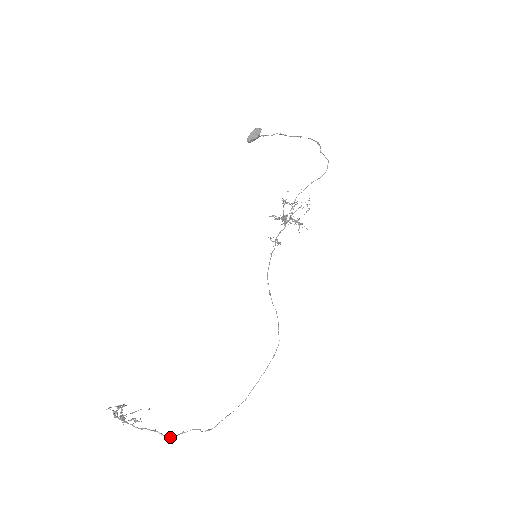
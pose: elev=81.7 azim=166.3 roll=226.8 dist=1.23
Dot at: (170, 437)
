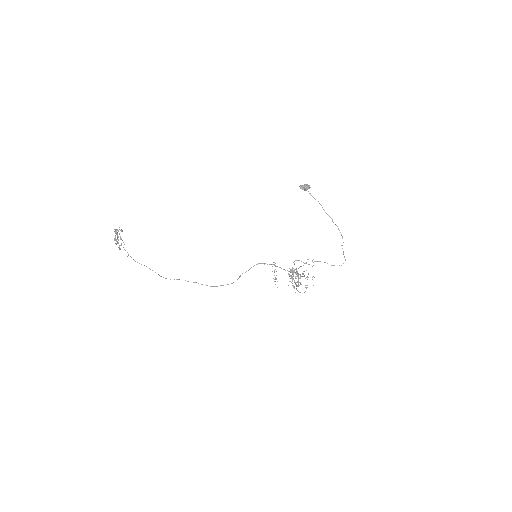
Dot at: occluded
